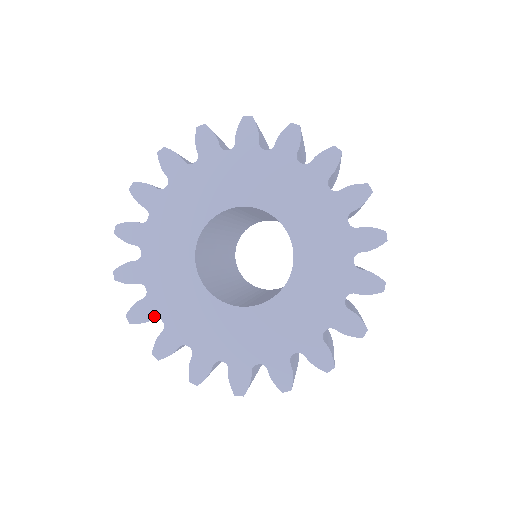
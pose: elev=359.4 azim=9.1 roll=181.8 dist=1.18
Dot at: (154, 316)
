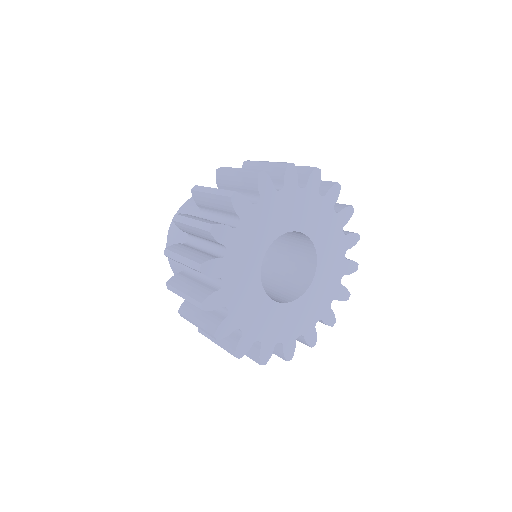
Dot at: (223, 305)
